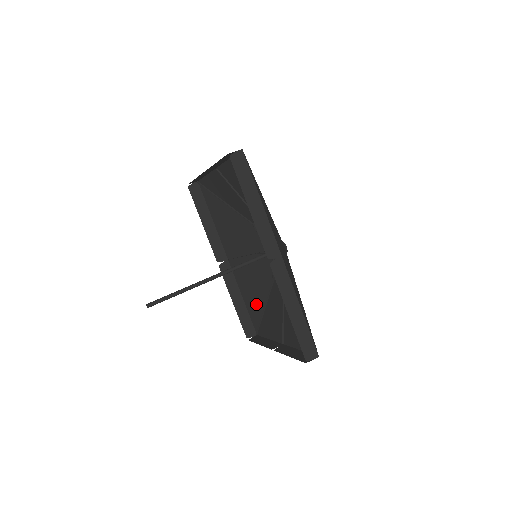
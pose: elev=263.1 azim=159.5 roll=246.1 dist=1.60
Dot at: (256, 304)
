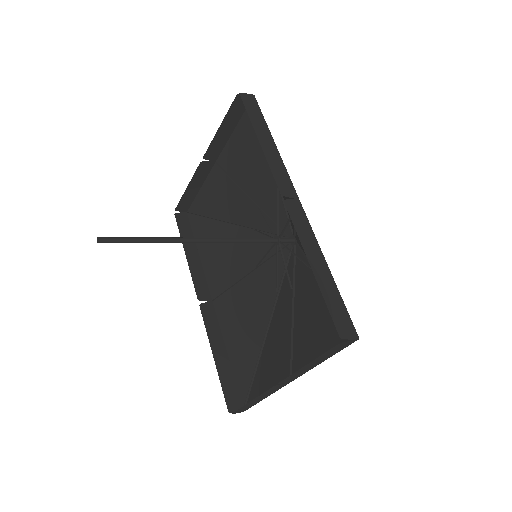
Dot at: (247, 353)
